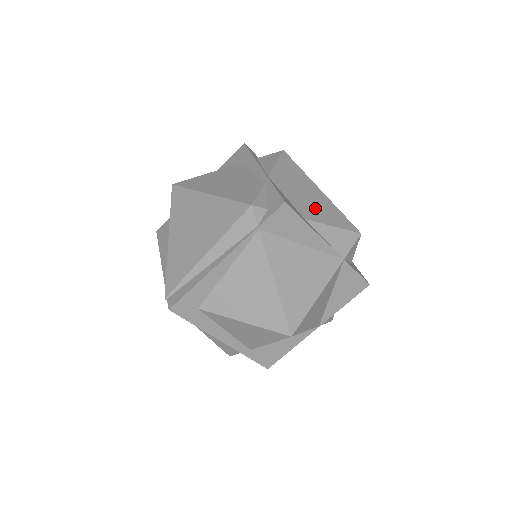
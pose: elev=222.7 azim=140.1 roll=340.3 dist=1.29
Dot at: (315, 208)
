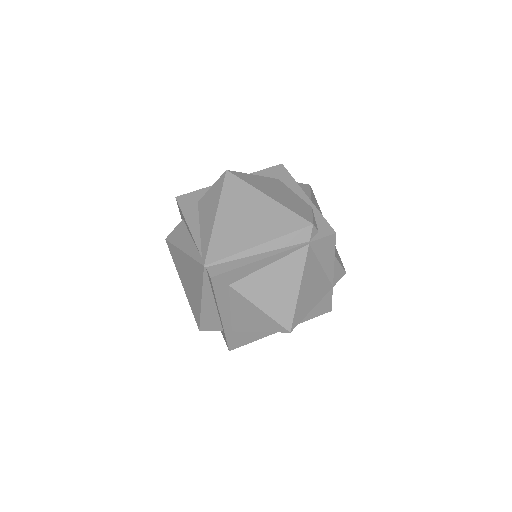
Dot at: occluded
